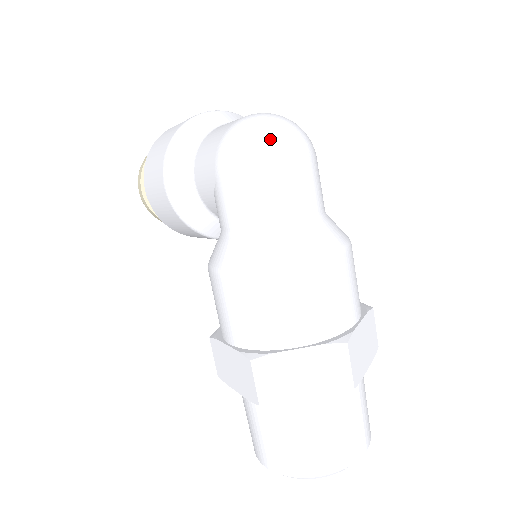
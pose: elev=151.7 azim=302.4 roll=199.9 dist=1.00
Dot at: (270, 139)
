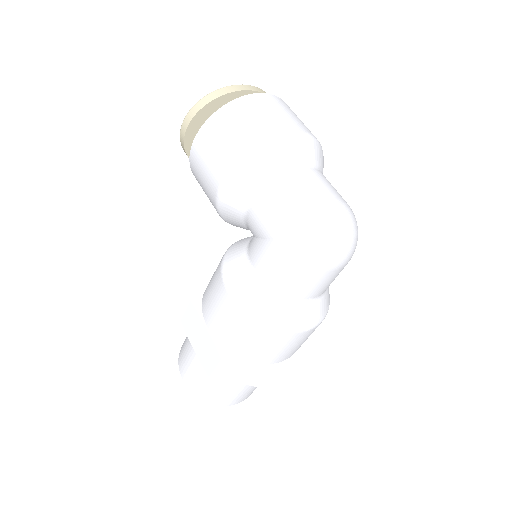
Dot at: (334, 251)
